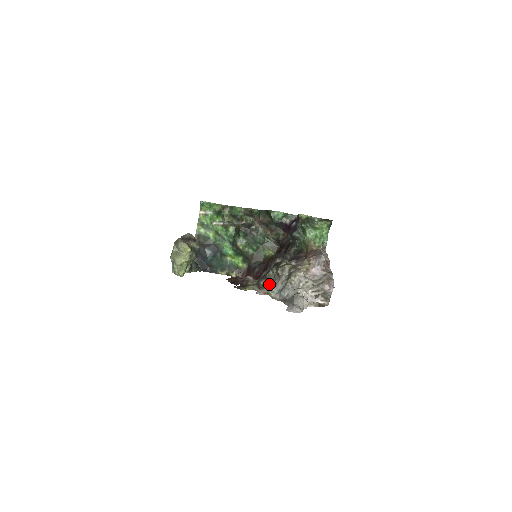
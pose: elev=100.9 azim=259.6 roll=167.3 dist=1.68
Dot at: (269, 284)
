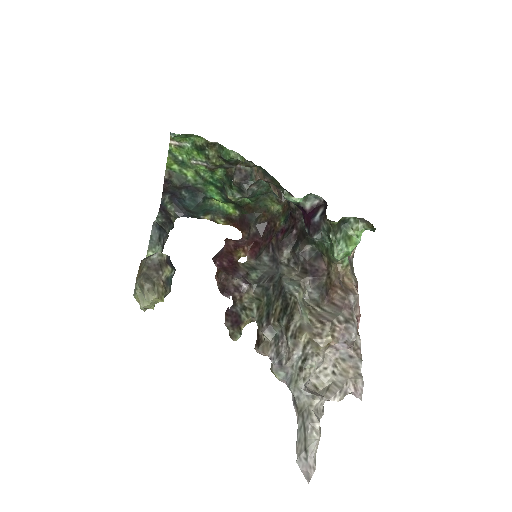
Dot at: (273, 347)
